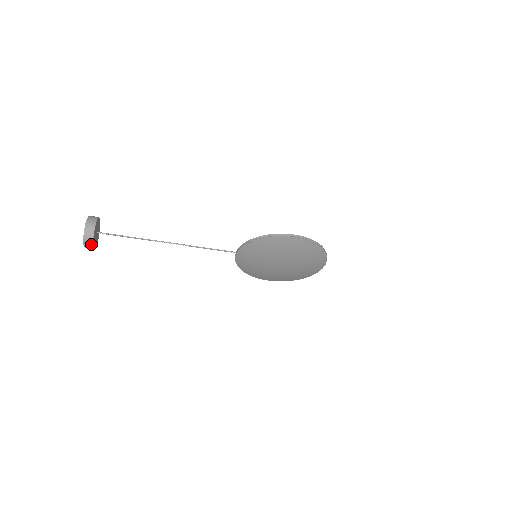
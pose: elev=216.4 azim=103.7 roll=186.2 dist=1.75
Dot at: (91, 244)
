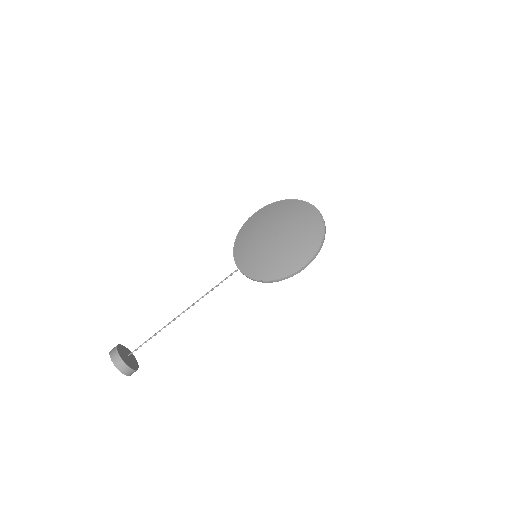
Dot at: (115, 350)
